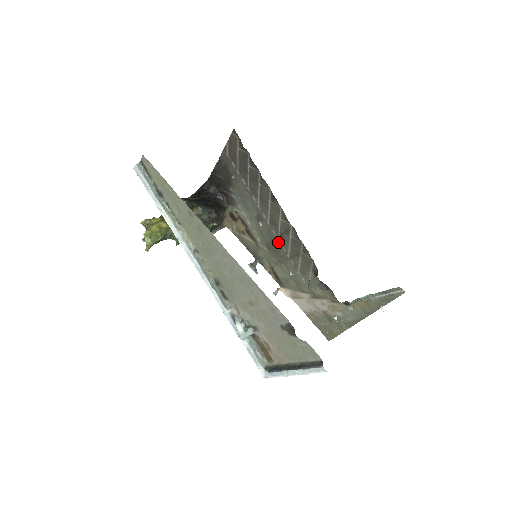
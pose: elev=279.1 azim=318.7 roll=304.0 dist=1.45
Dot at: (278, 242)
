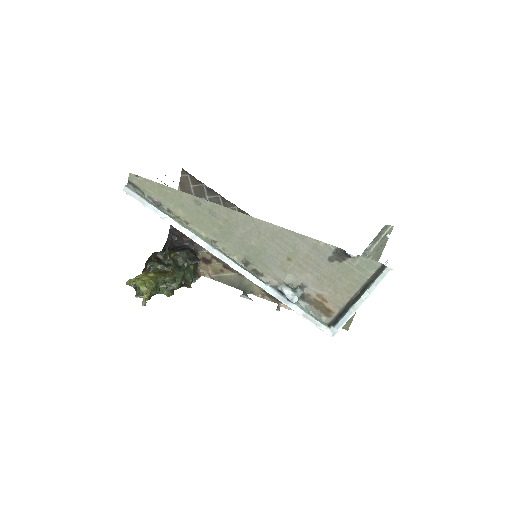
Dot at: occluded
